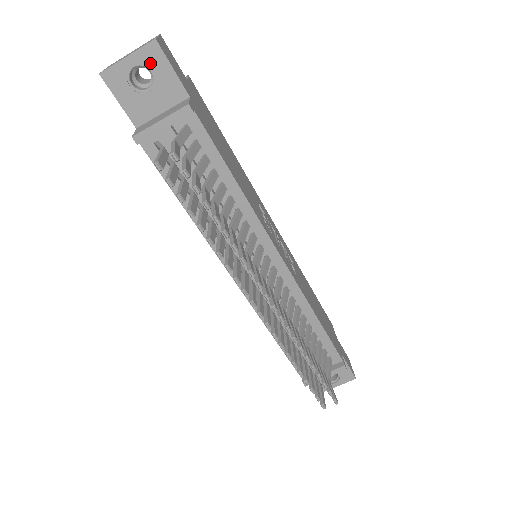
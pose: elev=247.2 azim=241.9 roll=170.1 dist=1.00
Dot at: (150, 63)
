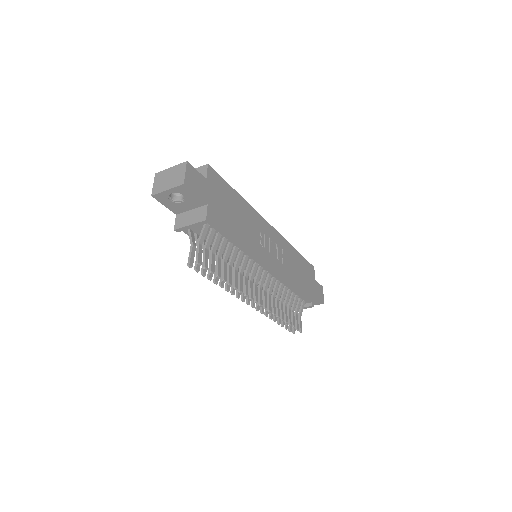
Dot at: (182, 192)
